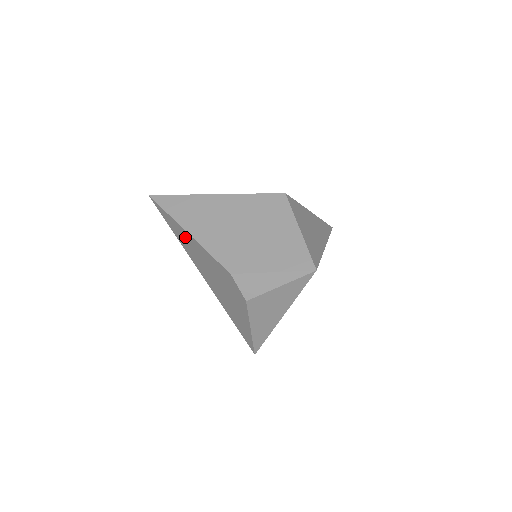
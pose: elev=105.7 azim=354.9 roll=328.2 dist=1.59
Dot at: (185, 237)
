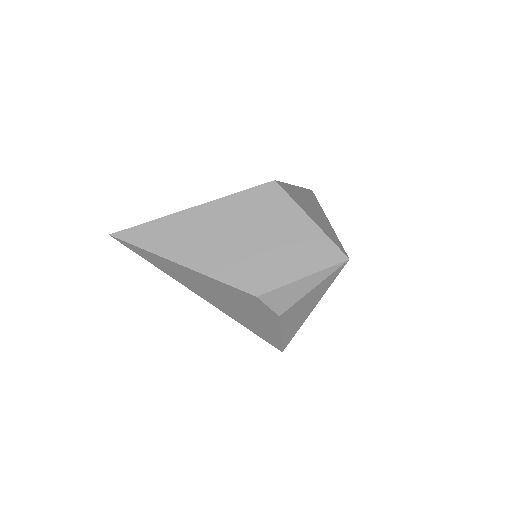
Dot at: (176, 269)
